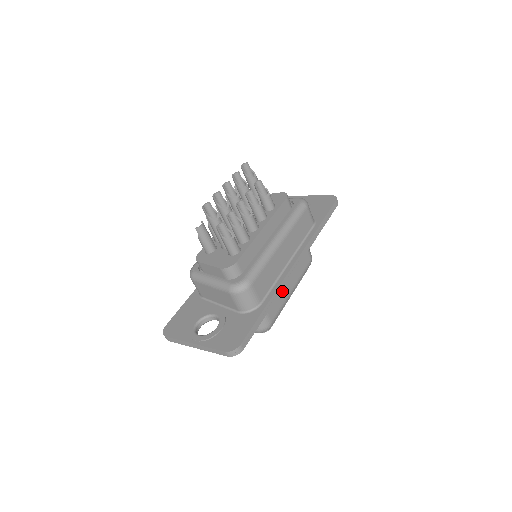
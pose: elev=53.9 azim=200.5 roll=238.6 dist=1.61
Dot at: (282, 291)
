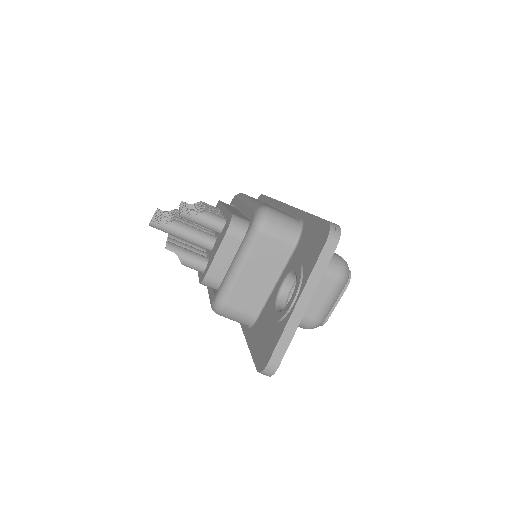
Dot at: occluded
